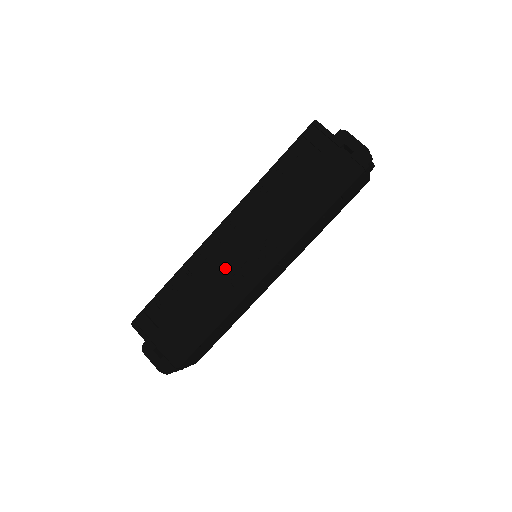
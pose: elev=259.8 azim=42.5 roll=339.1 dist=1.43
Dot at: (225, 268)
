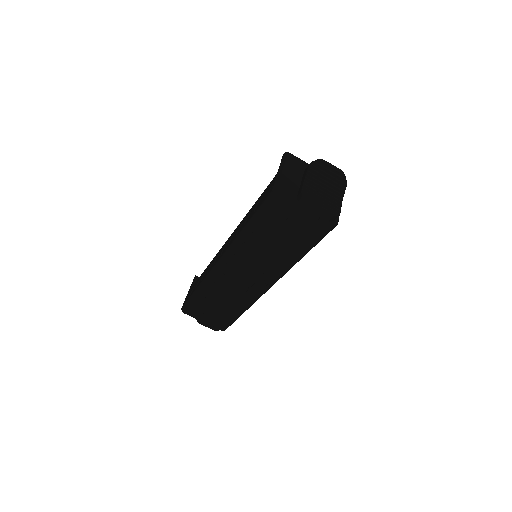
Dot at: (236, 288)
